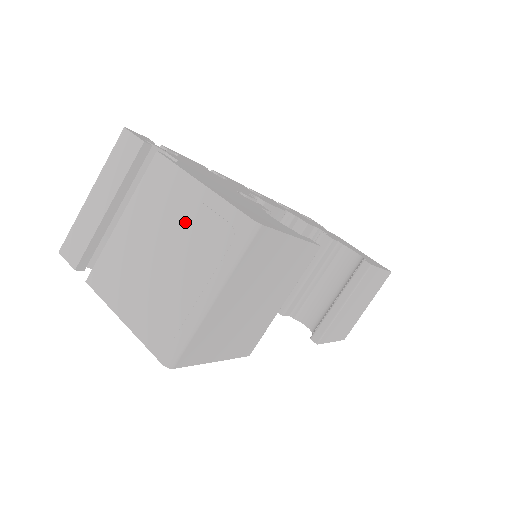
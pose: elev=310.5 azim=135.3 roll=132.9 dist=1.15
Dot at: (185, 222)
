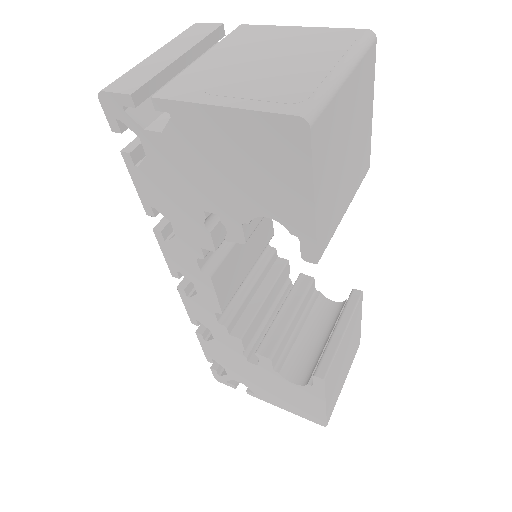
Dot at: (292, 43)
